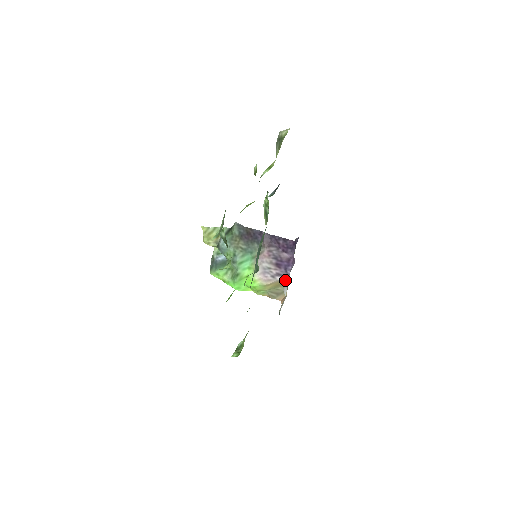
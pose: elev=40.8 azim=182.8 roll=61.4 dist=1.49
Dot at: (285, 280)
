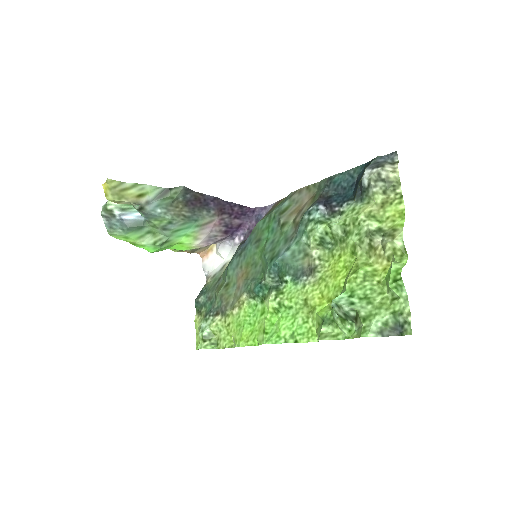
Dot at: (224, 242)
